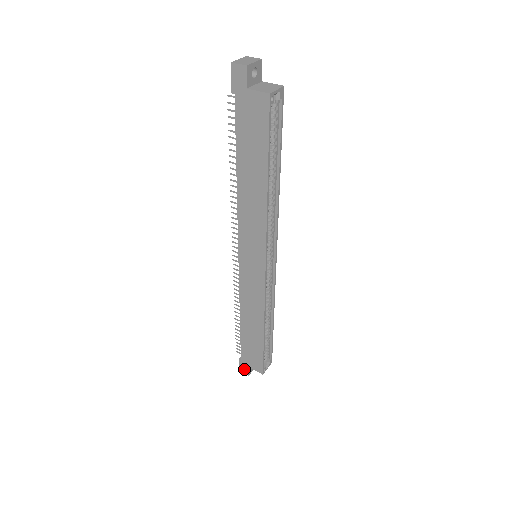
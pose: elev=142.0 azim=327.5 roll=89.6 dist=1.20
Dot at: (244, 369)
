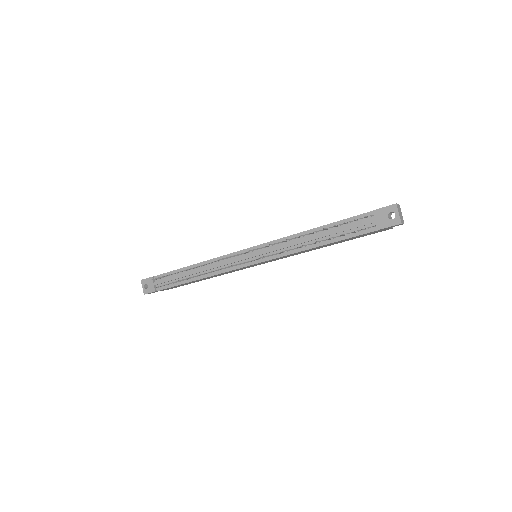
Dot at: occluded
